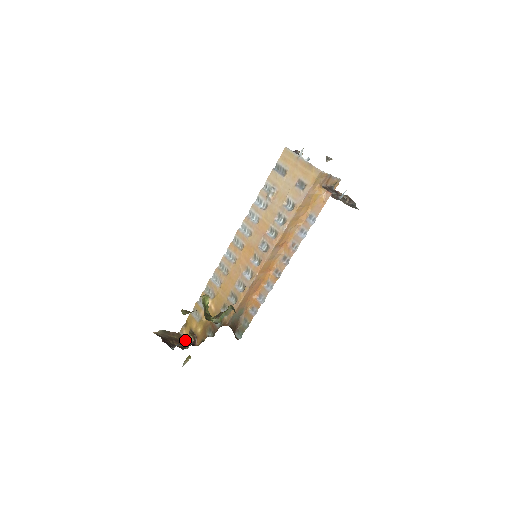
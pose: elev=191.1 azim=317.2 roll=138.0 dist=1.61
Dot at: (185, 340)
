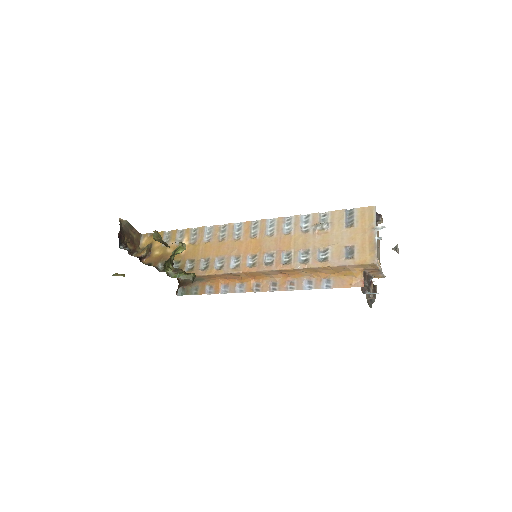
Dot at: (140, 246)
